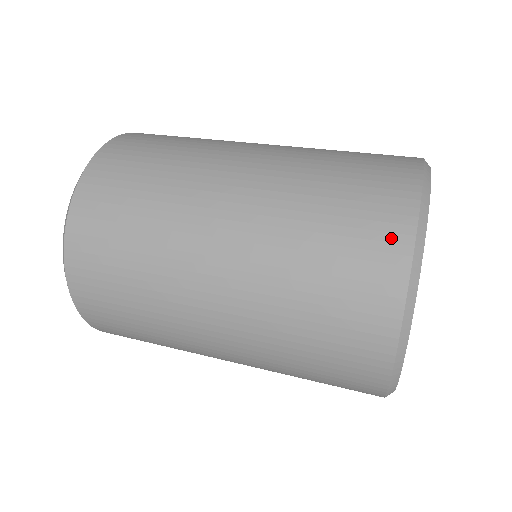
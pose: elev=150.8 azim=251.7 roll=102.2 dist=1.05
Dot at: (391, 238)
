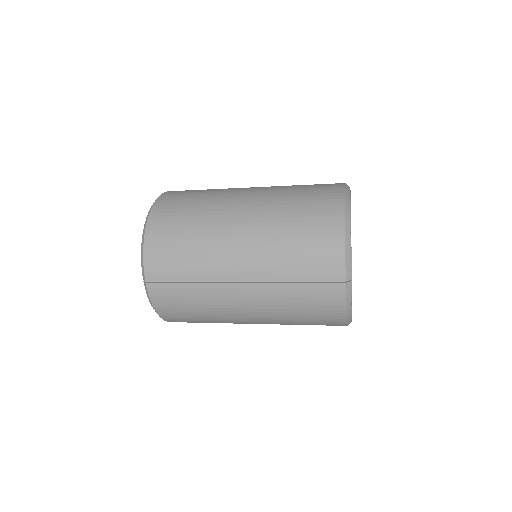
Dot at: occluded
